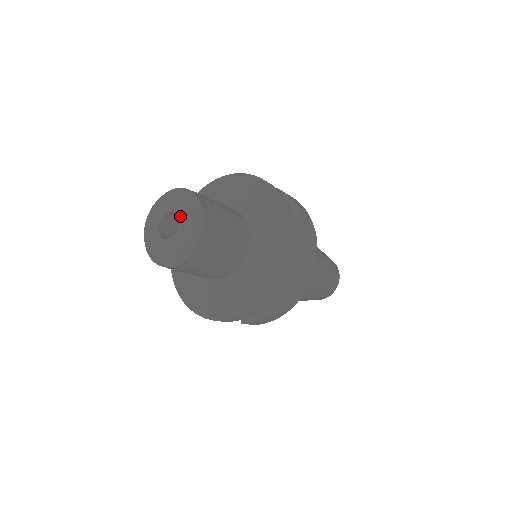
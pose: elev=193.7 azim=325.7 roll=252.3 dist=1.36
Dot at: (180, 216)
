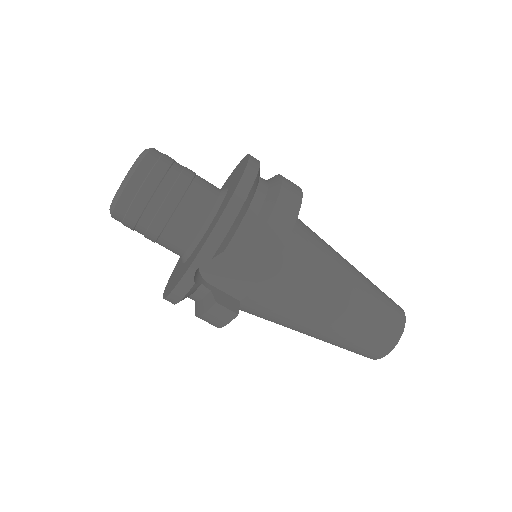
Dot at: occluded
